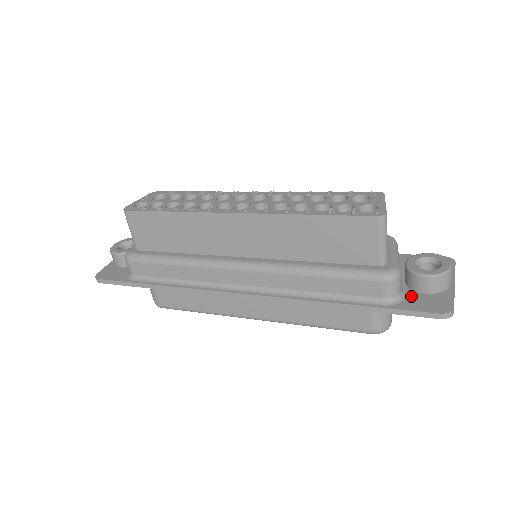
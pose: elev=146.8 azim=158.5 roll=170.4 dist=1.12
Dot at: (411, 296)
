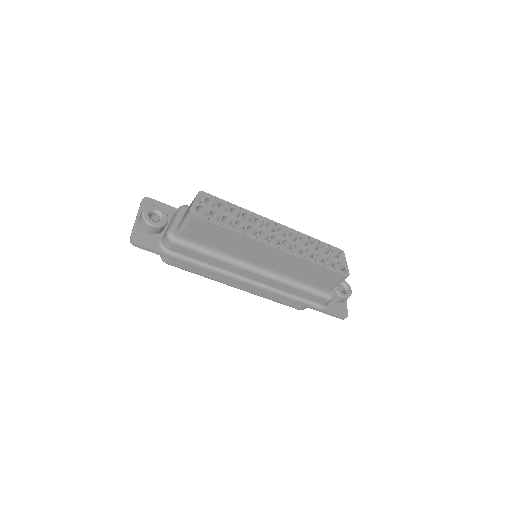
Dot at: (331, 303)
